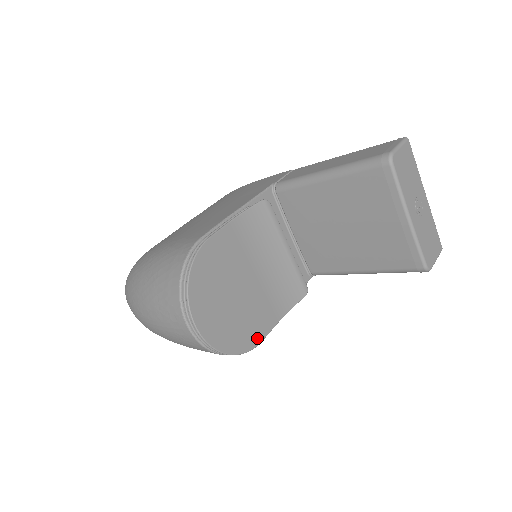
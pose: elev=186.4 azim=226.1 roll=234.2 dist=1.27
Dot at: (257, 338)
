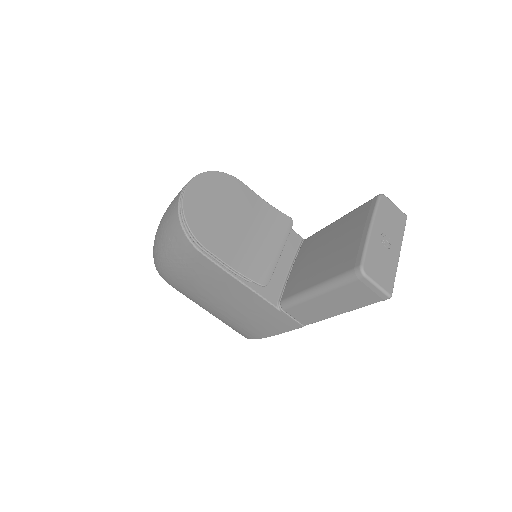
Dot at: (207, 243)
